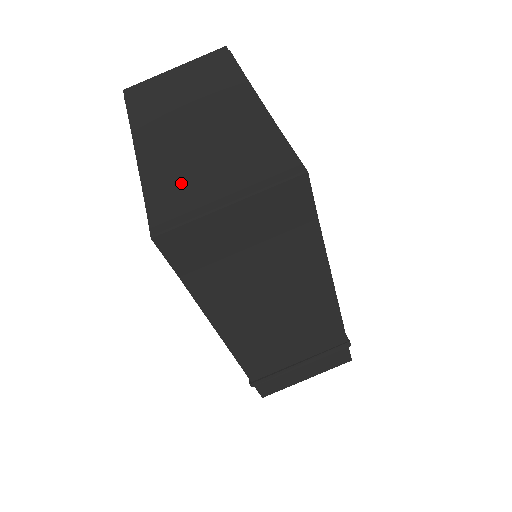
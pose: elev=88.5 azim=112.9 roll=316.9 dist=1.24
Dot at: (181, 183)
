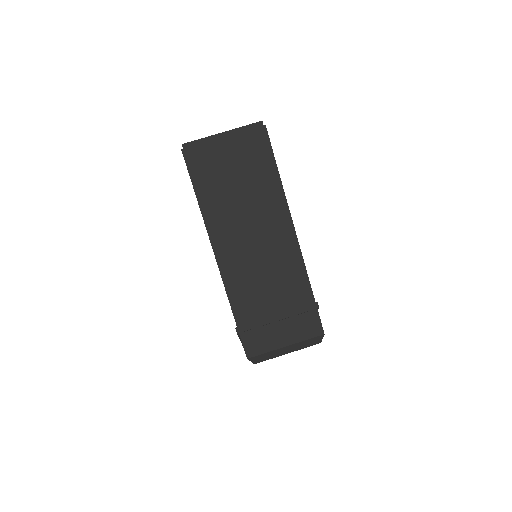
Dot at: occluded
